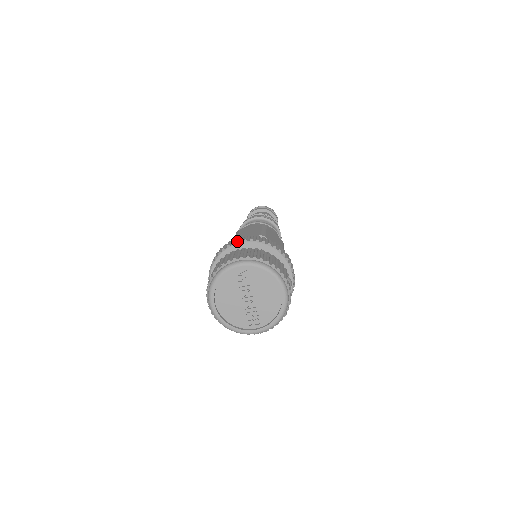
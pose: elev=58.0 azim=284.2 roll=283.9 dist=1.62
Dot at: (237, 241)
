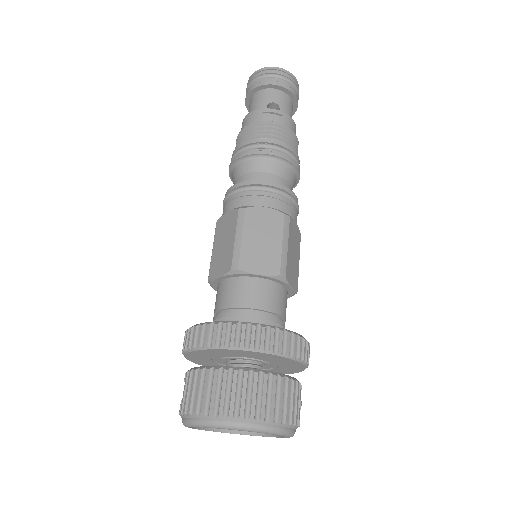
Dot at: (248, 340)
